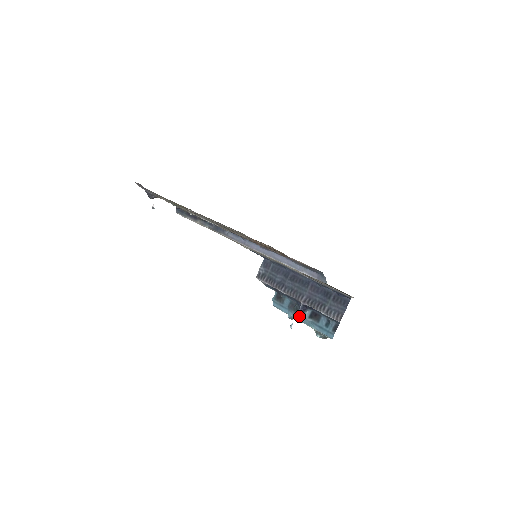
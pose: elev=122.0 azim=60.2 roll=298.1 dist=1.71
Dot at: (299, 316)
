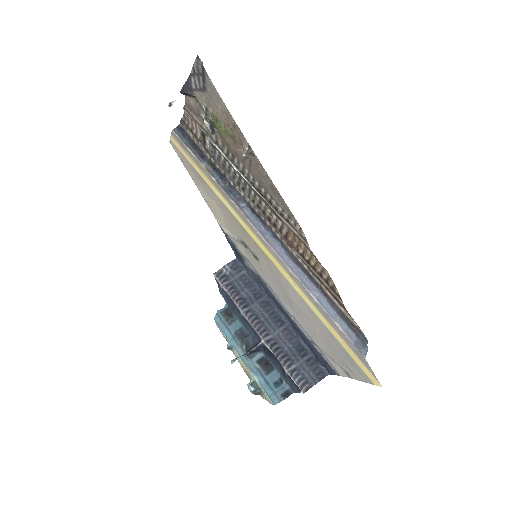
Dot at: (248, 354)
